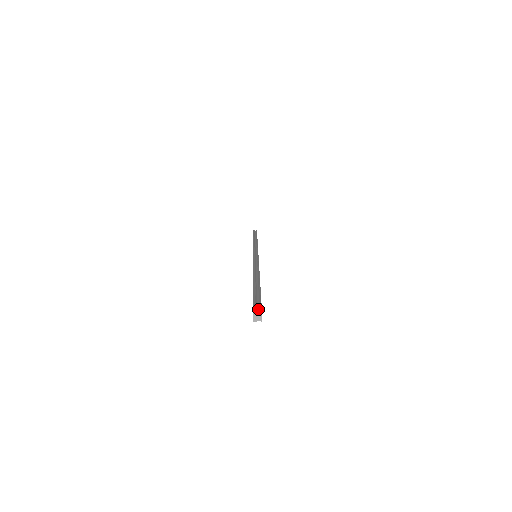
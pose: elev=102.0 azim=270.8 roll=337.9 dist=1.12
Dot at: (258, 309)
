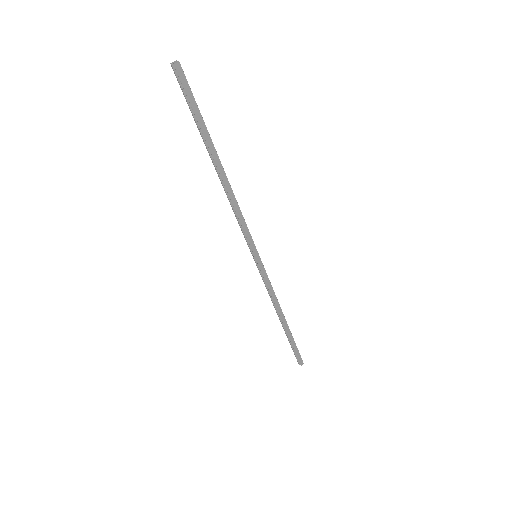
Dot at: (183, 76)
